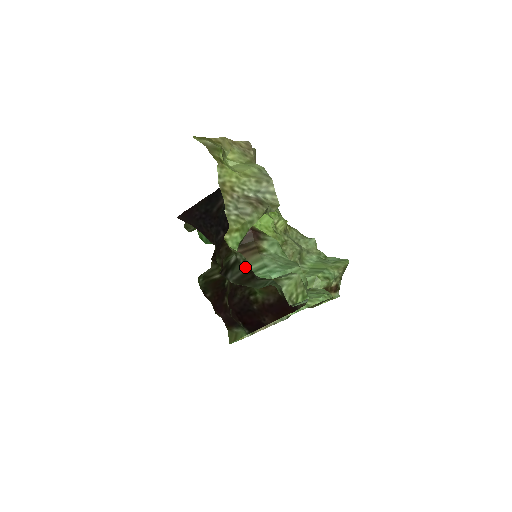
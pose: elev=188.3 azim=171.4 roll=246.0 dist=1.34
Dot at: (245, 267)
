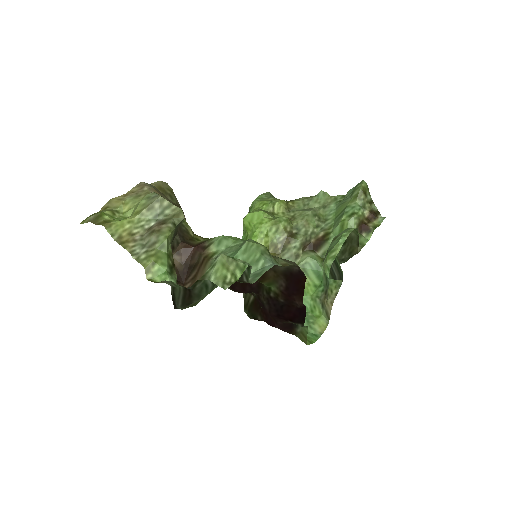
Dot at: (180, 288)
